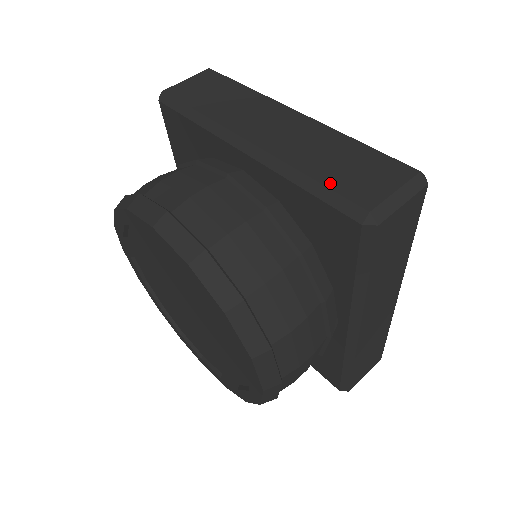
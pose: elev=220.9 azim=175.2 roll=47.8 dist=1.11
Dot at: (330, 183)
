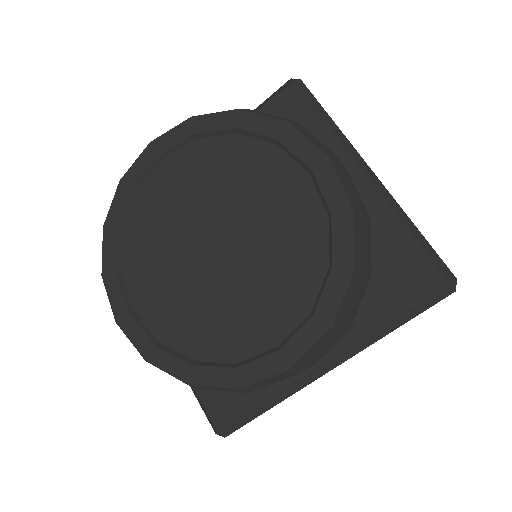
Dot at: occluded
